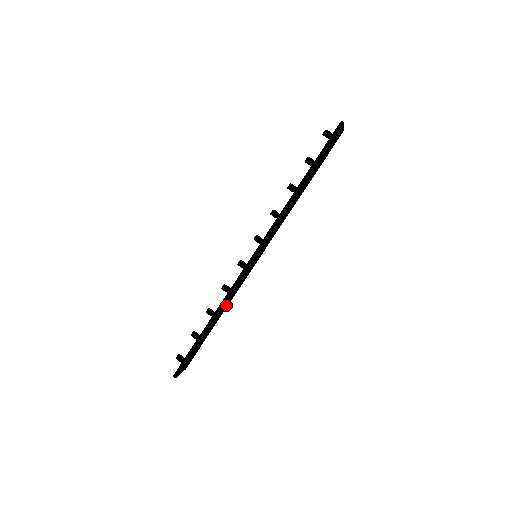
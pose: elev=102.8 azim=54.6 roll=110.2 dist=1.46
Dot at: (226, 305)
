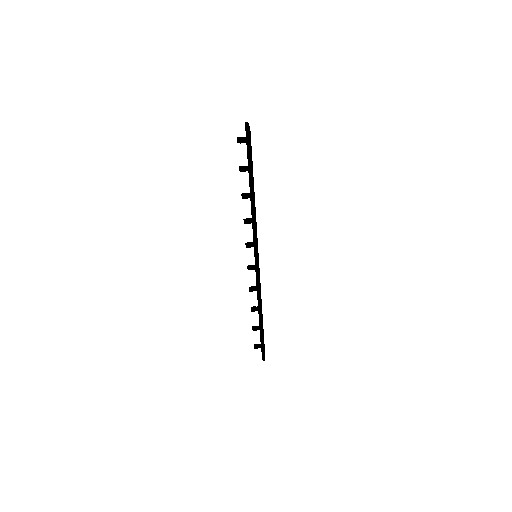
Dot at: occluded
